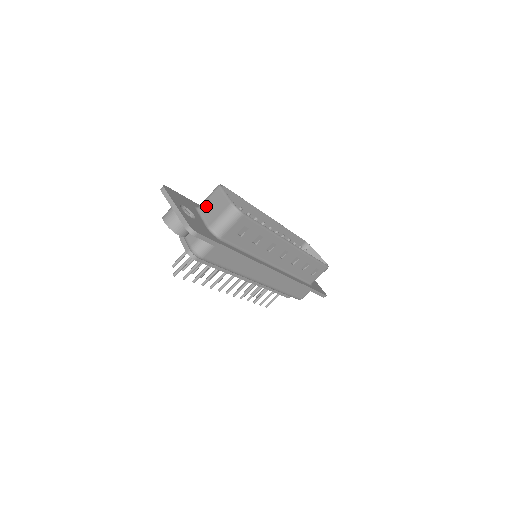
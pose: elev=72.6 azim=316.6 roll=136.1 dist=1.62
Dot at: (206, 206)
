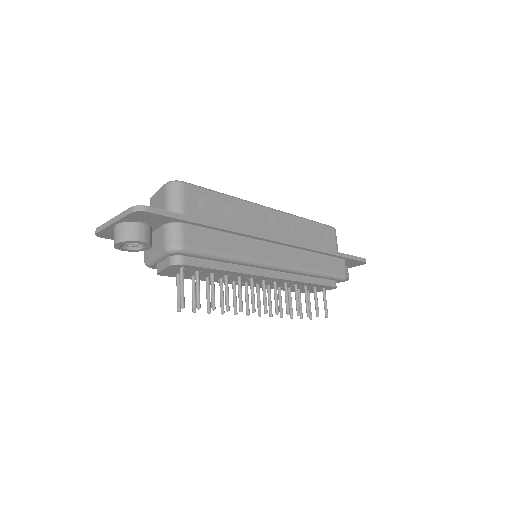
Dot at: occluded
